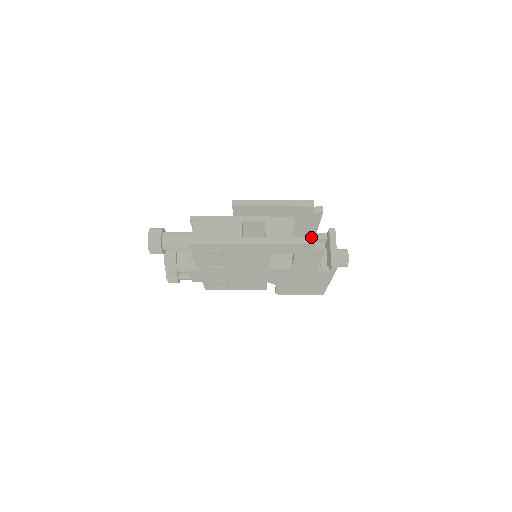
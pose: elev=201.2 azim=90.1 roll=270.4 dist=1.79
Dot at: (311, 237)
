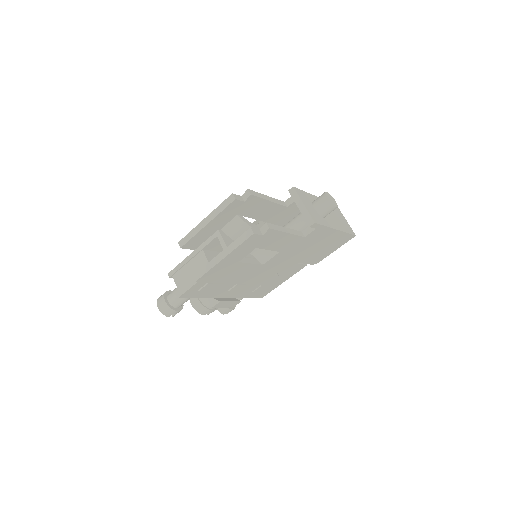
Dot at: (247, 230)
